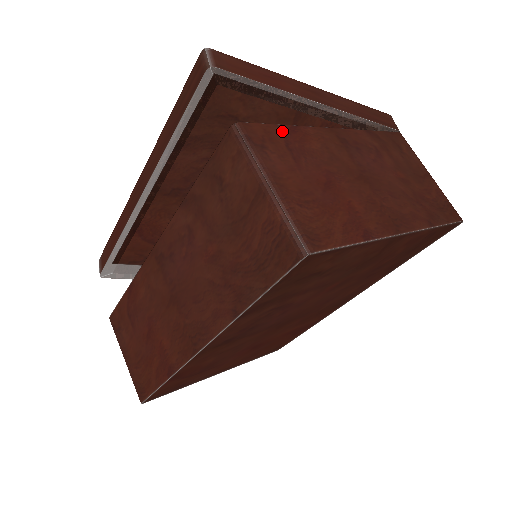
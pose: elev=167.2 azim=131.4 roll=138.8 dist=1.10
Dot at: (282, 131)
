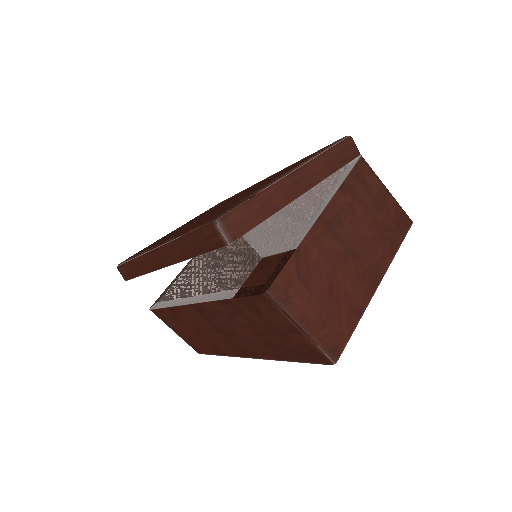
Dot at: (292, 265)
